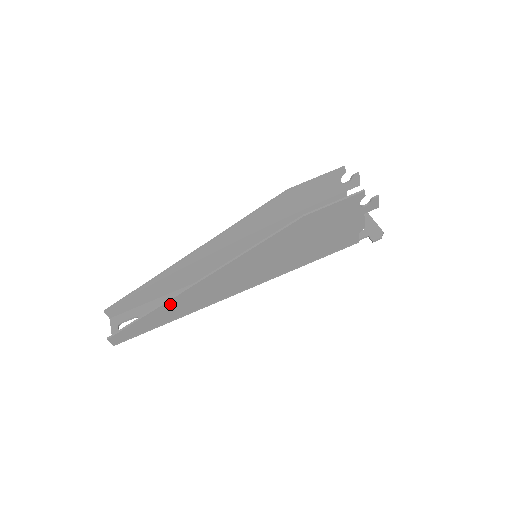
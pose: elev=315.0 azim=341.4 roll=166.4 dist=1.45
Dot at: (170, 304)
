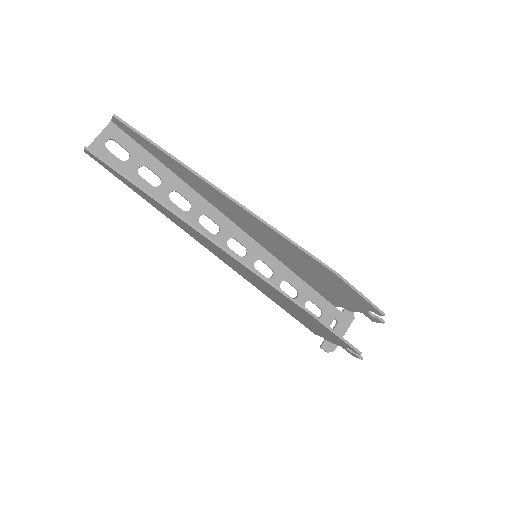
Dot at: (158, 203)
